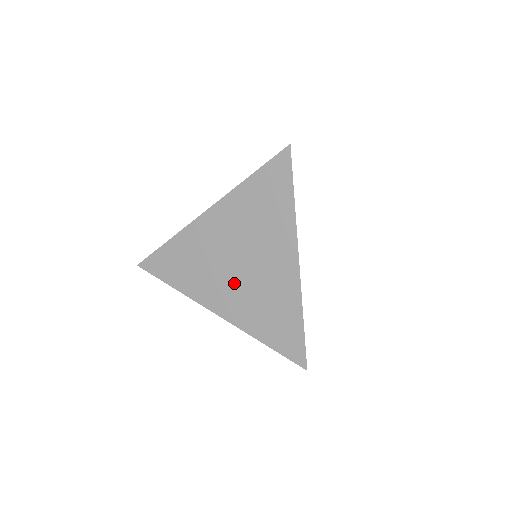
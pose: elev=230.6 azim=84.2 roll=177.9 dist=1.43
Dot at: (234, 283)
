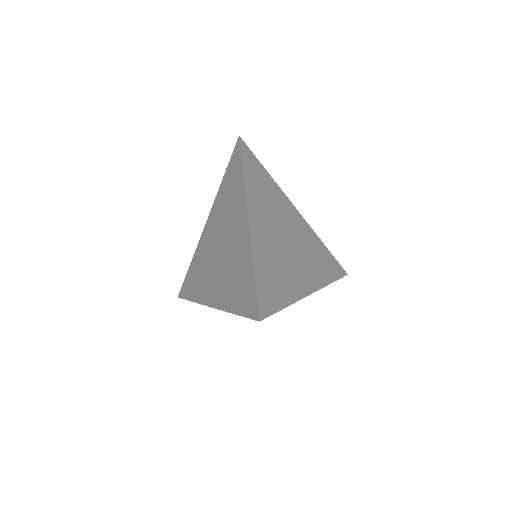
Dot at: (218, 269)
